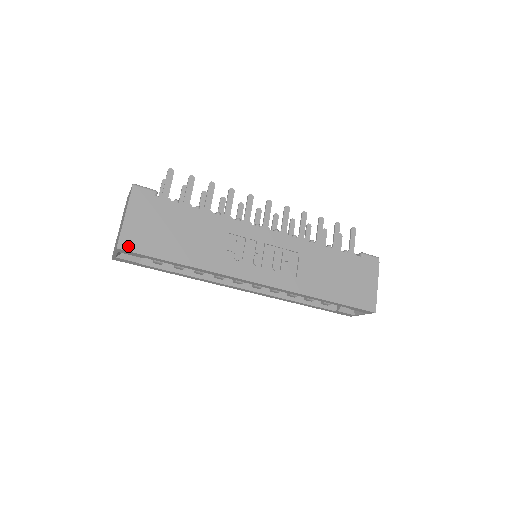
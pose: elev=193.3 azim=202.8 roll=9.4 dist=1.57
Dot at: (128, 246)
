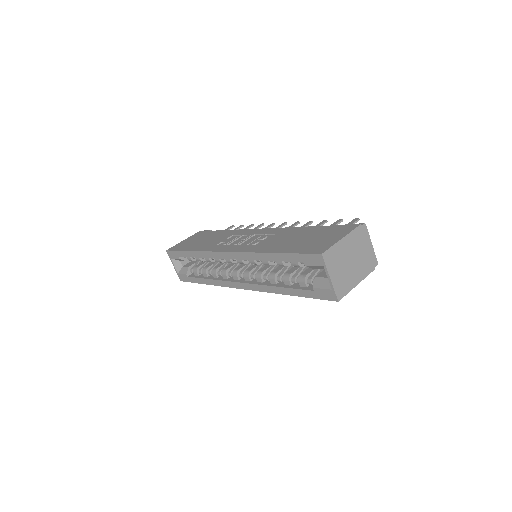
Dot at: (172, 249)
